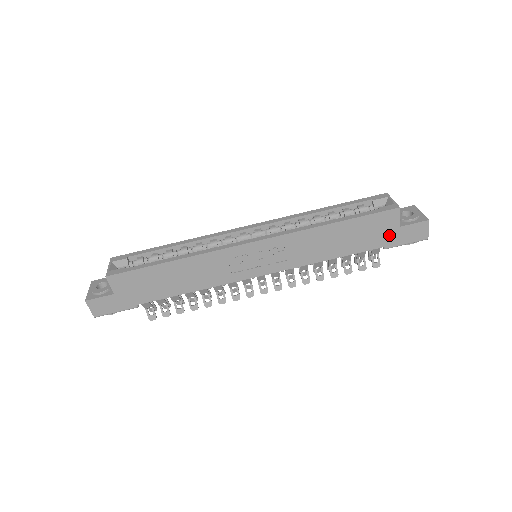
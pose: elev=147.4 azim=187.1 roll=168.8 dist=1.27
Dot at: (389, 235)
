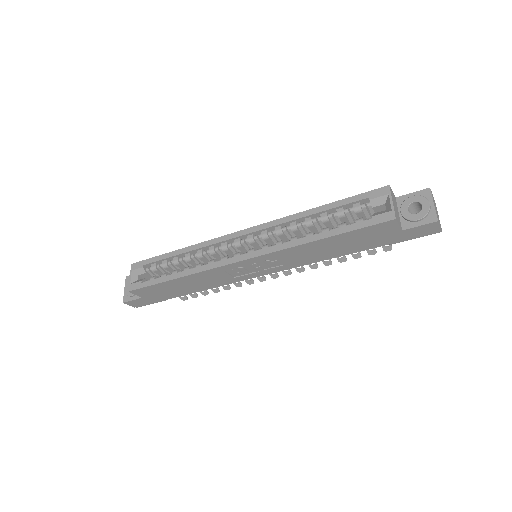
Dot at: (390, 237)
